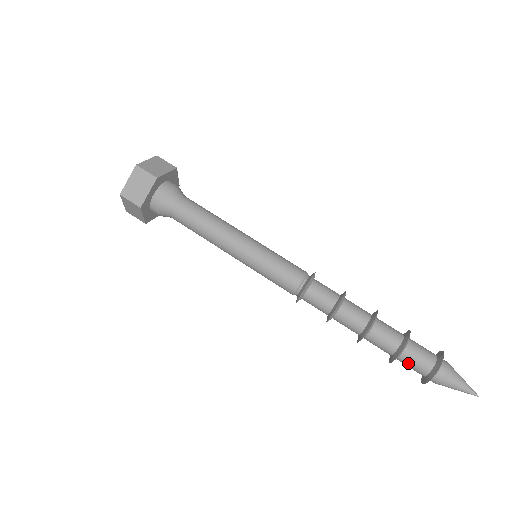
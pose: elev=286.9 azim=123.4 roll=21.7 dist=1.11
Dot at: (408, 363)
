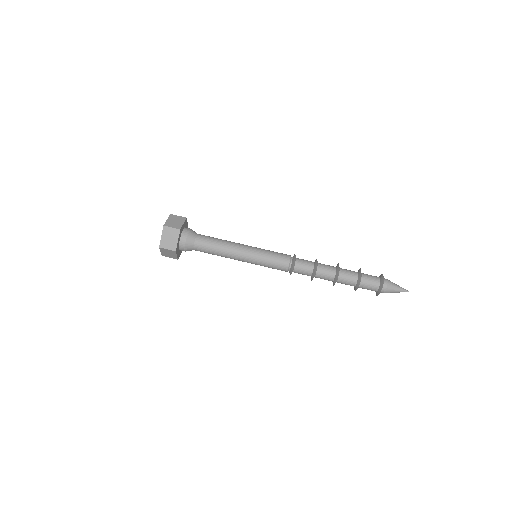
Dot at: (363, 288)
